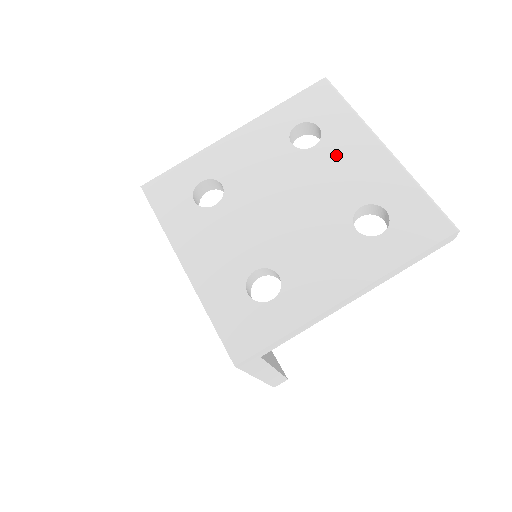
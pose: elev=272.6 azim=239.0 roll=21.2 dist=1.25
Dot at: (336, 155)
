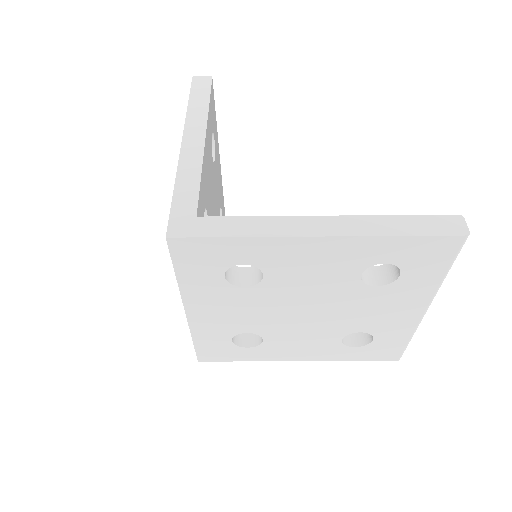
Dot at: (385, 300)
